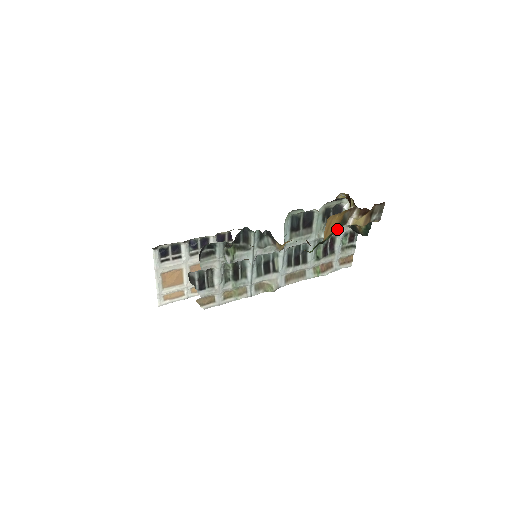
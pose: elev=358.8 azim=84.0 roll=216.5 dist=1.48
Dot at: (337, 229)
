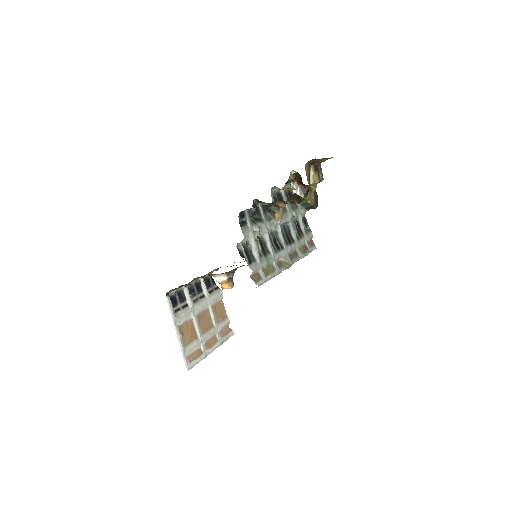
Dot at: (309, 182)
